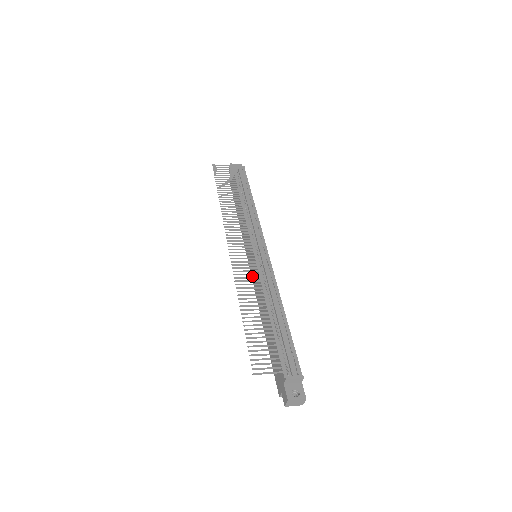
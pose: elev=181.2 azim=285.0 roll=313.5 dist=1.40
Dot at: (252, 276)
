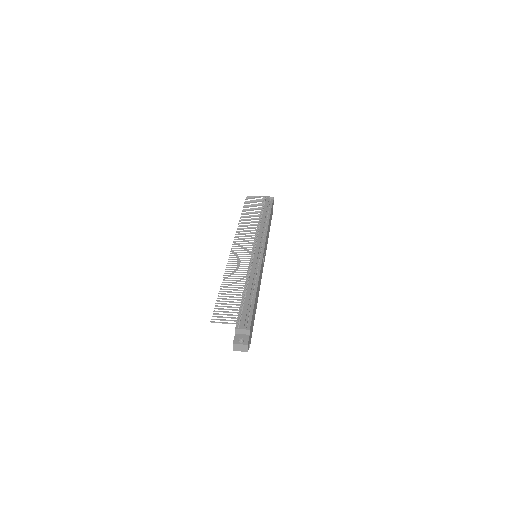
Dot at: occluded
